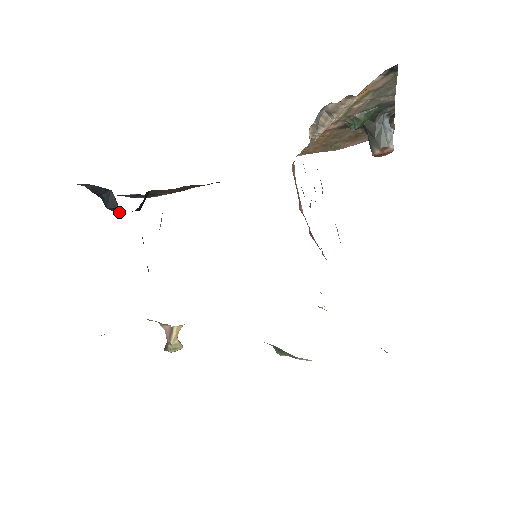
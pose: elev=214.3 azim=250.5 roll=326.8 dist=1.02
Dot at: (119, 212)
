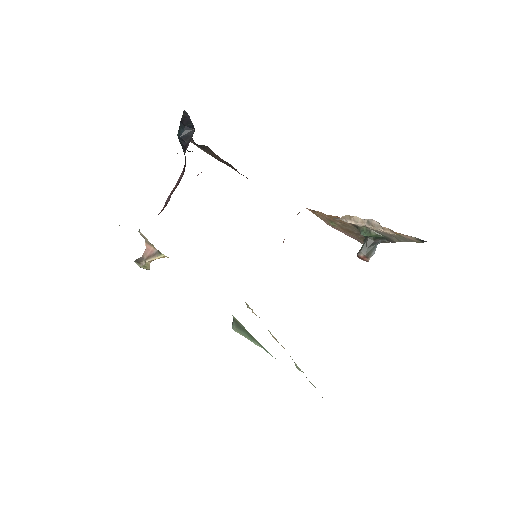
Dot at: (183, 145)
